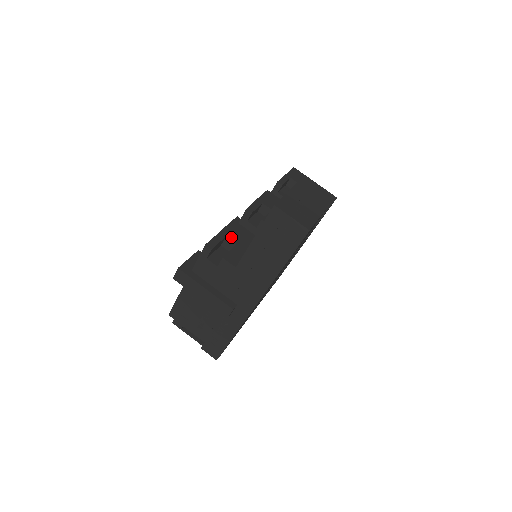
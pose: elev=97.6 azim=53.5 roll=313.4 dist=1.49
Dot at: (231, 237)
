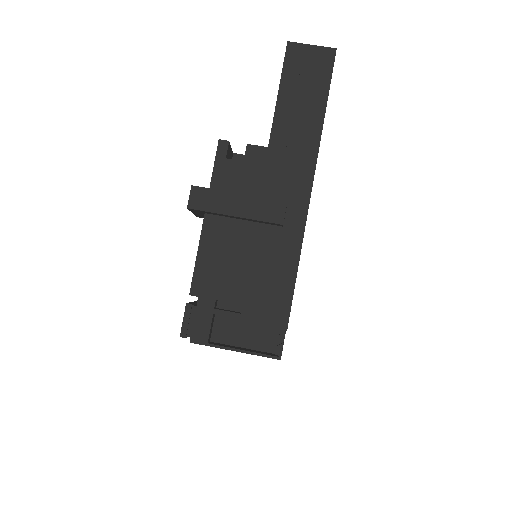
Dot at: (239, 155)
